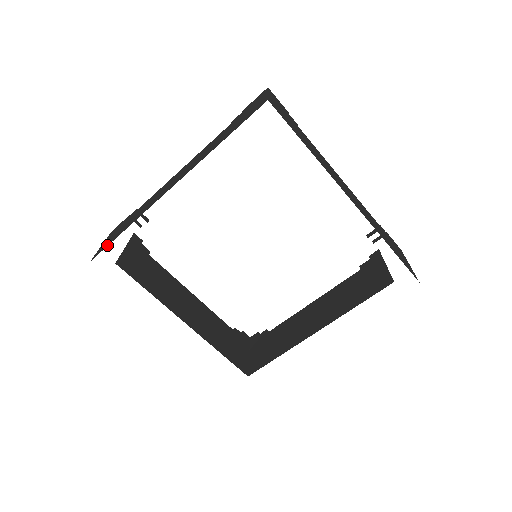
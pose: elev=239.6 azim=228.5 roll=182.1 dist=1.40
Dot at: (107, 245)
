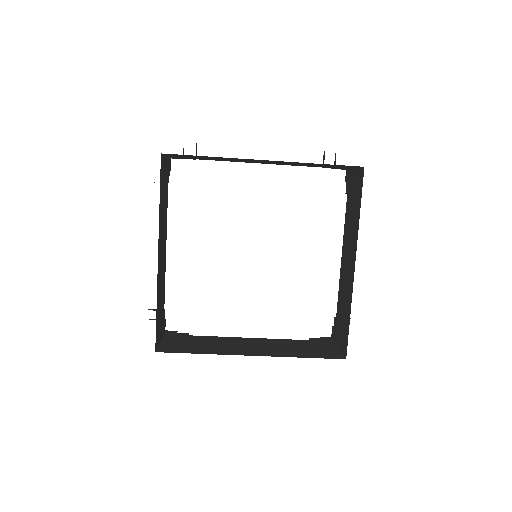
Dot at: occluded
